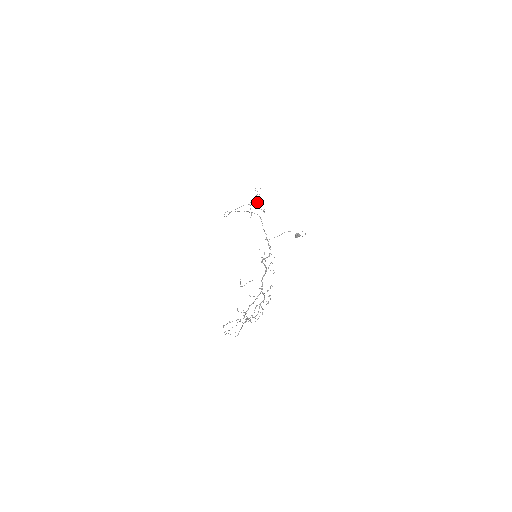
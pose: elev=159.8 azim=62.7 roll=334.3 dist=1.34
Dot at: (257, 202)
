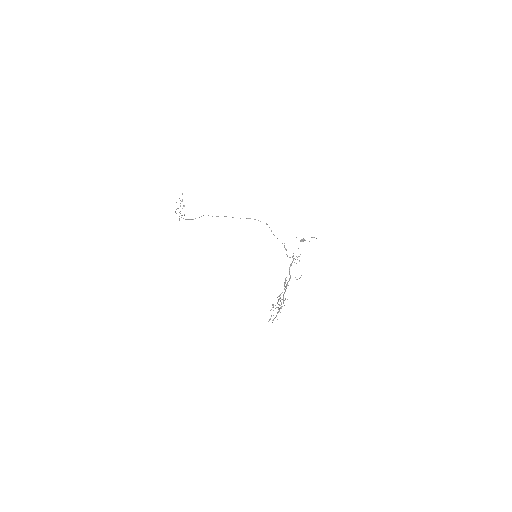
Dot at: (183, 206)
